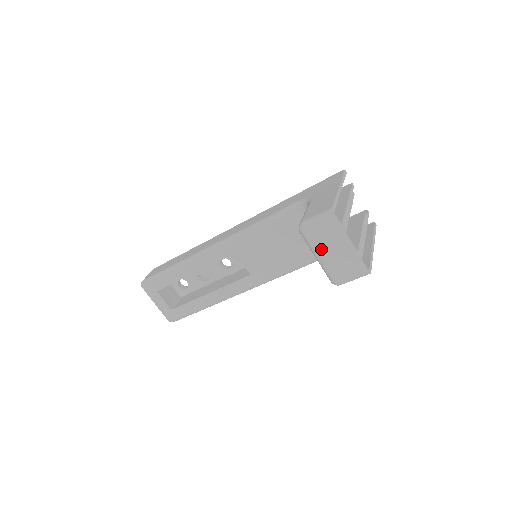
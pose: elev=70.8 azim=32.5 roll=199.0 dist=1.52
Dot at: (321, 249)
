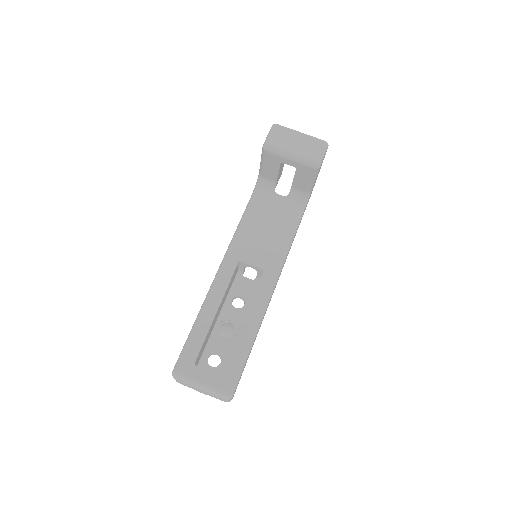
Dot at: (288, 147)
